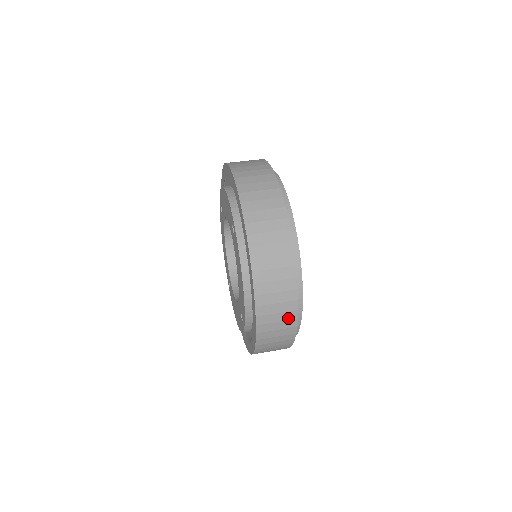
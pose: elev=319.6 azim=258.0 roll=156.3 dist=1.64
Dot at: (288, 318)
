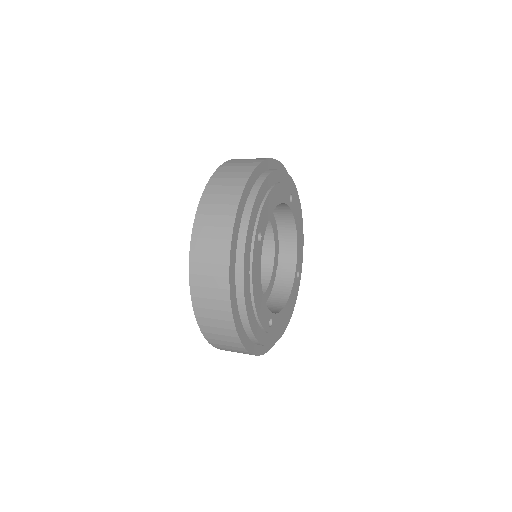
Dot at: (229, 334)
